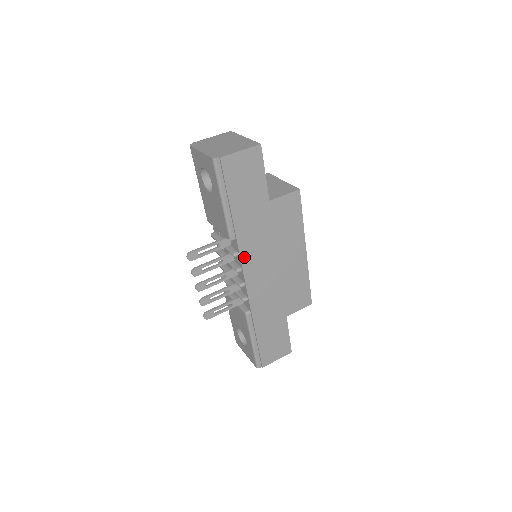
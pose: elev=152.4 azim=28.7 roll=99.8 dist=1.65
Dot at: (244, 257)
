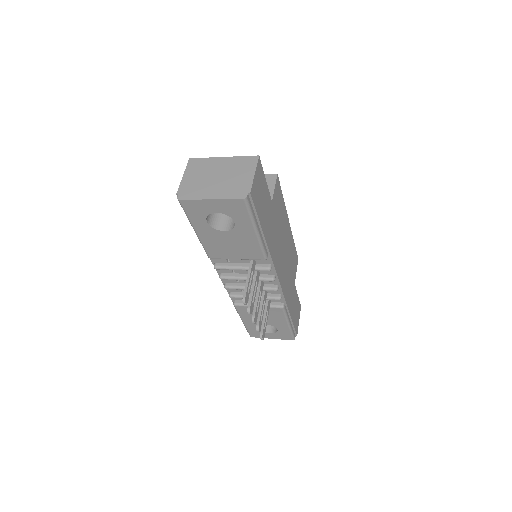
Dot at: (275, 264)
